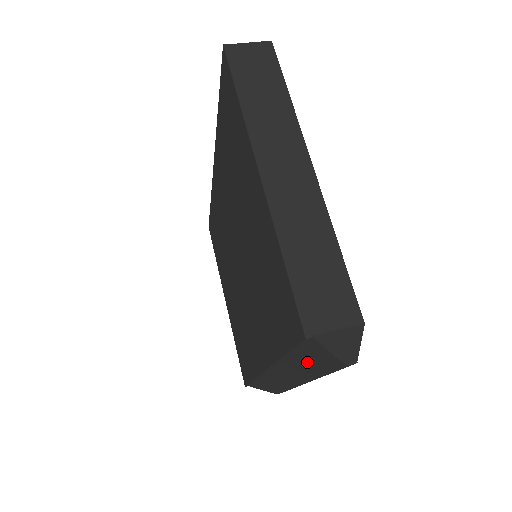
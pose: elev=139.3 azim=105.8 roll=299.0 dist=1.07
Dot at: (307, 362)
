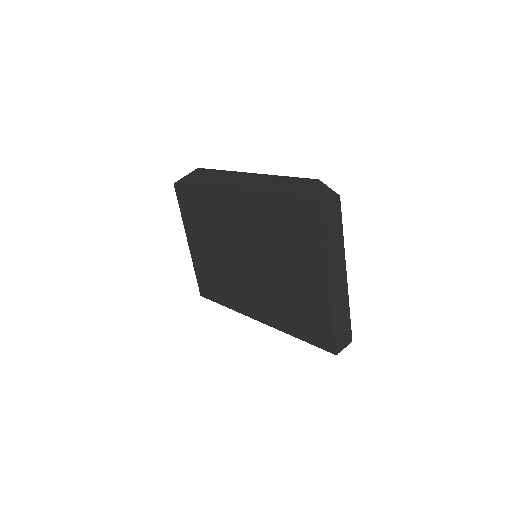
Dot at: occluded
